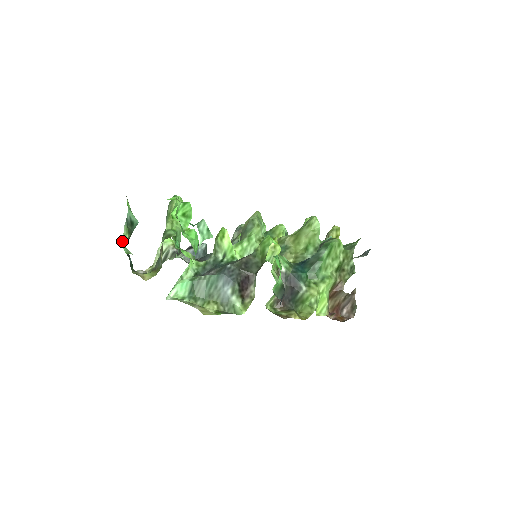
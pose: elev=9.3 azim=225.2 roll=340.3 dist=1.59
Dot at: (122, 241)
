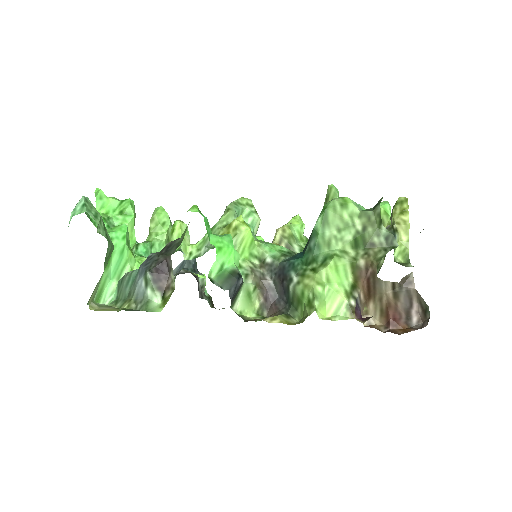
Dot at: occluded
